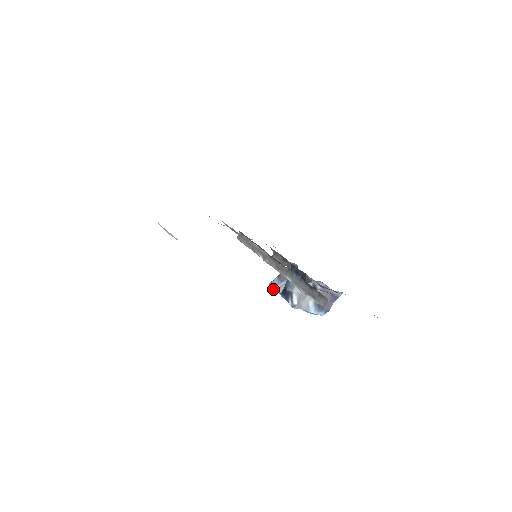
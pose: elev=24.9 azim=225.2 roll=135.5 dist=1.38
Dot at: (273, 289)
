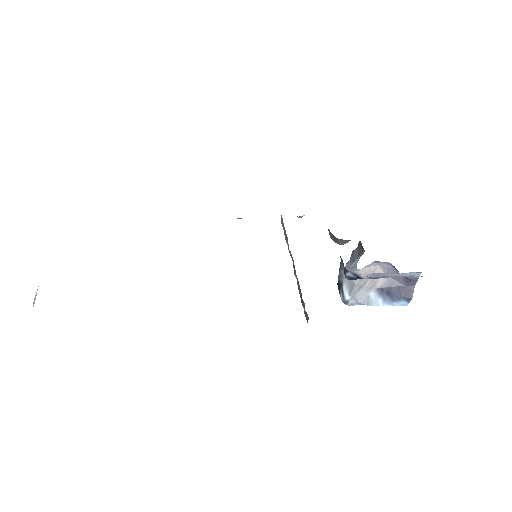
Dot at: occluded
